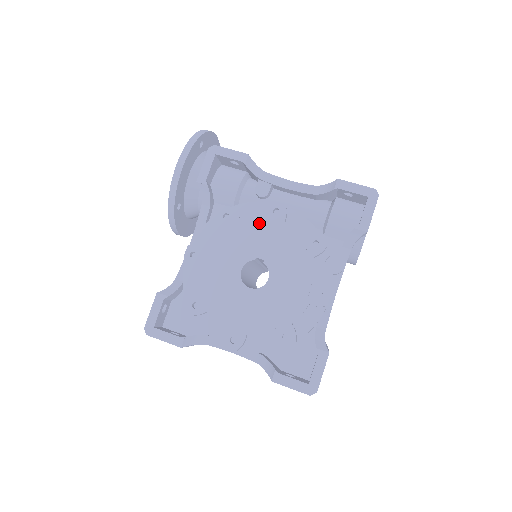
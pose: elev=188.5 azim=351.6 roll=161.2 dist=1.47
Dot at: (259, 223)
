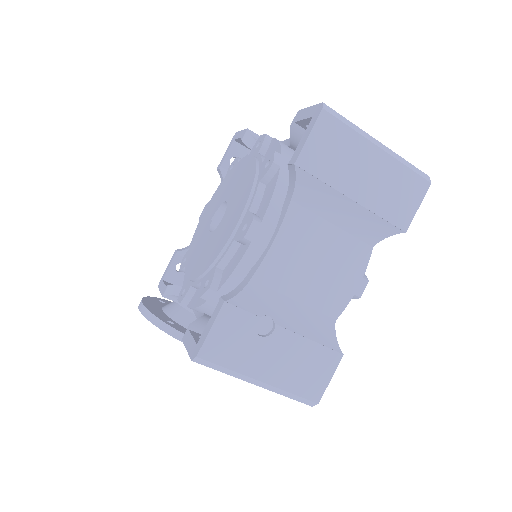
Dot at: (199, 224)
